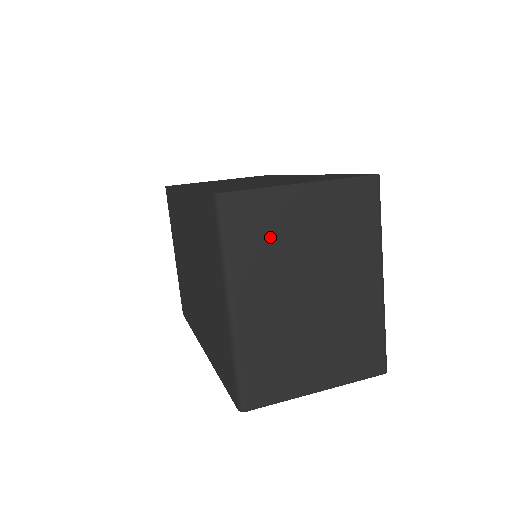
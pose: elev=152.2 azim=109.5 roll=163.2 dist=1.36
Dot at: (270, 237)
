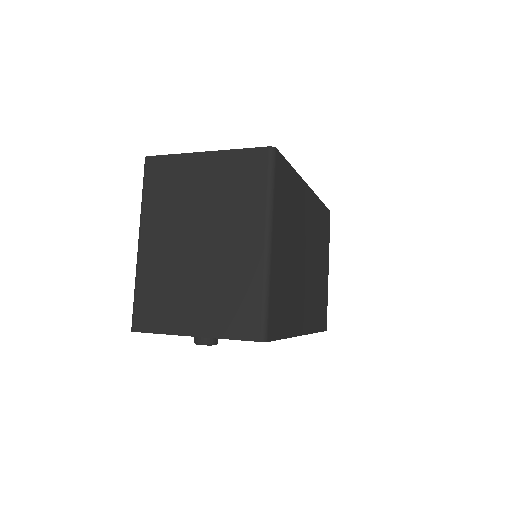
Dot at: (174, 191)
